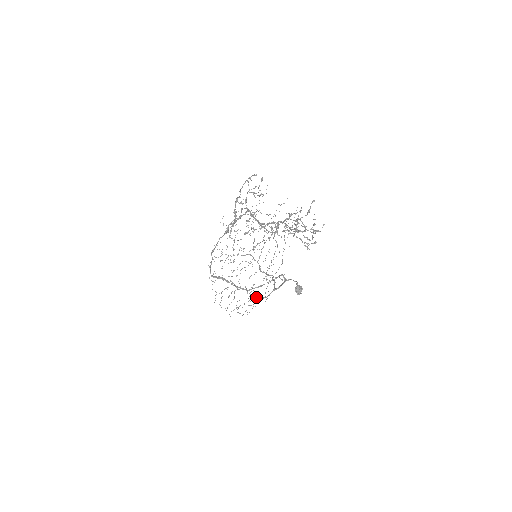
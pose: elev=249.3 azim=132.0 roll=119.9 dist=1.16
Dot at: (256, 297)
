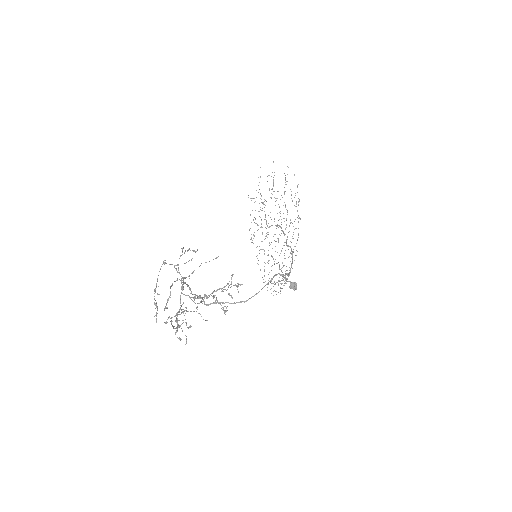
Dot at: (283, 276)
